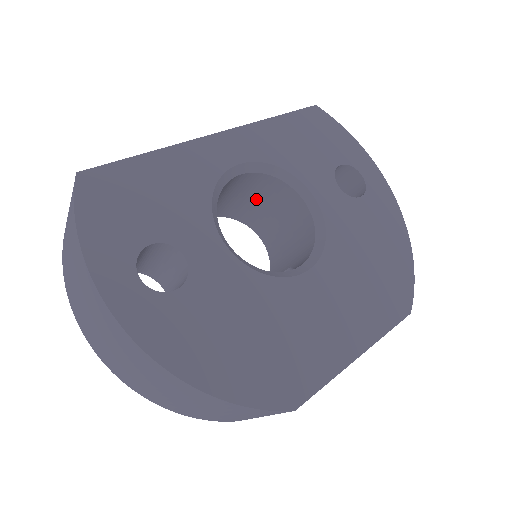
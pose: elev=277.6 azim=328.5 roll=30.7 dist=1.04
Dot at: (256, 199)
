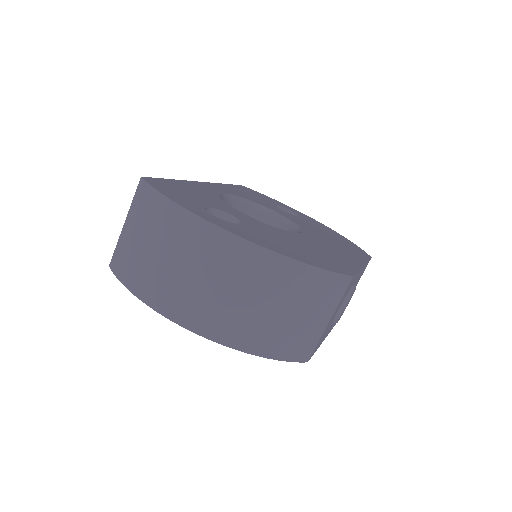
Dot at: occluded
